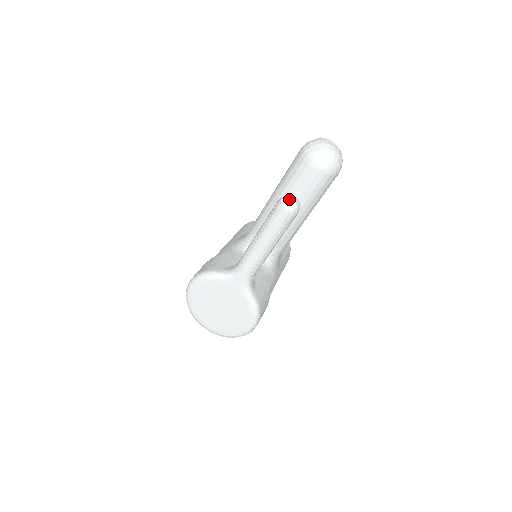
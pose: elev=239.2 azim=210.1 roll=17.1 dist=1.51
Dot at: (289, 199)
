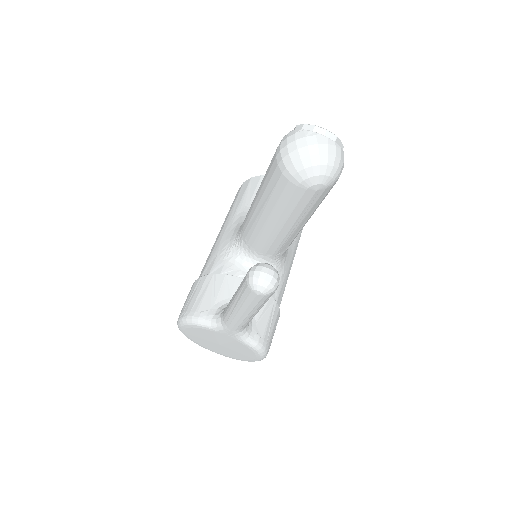
Dot at: (259, 279)
